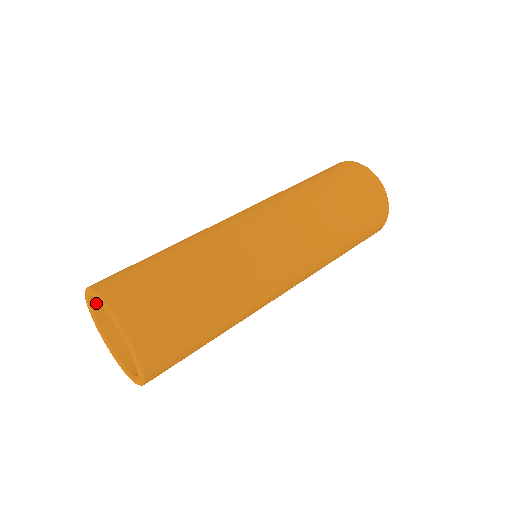
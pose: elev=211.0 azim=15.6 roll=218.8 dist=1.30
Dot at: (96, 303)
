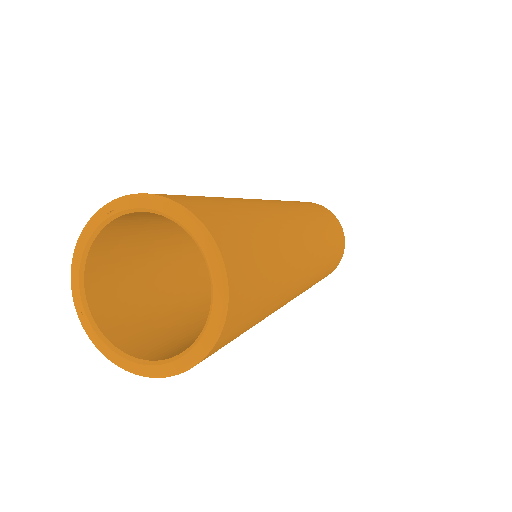
Dot at: (111, 225)
